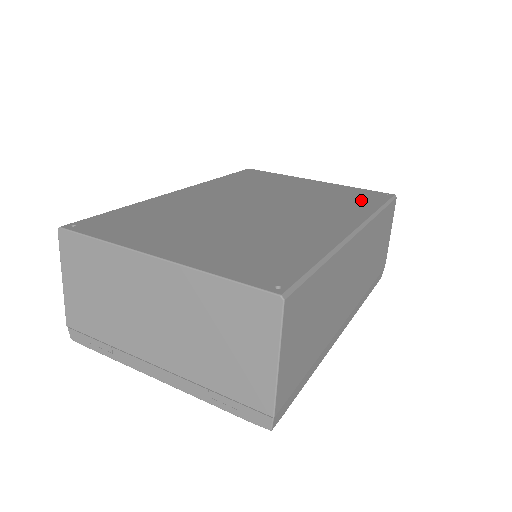
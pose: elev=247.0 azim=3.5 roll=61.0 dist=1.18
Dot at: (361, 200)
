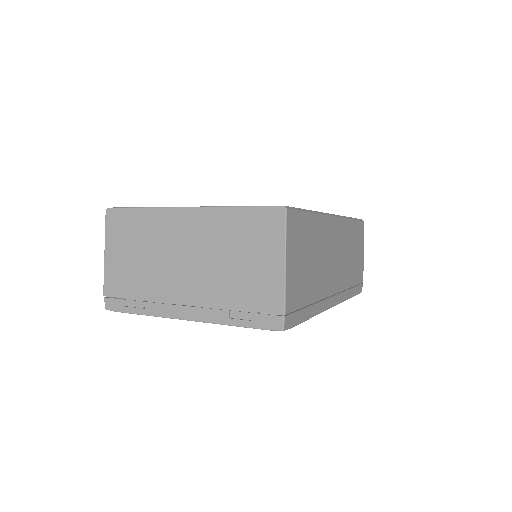
Dot at: occluded
